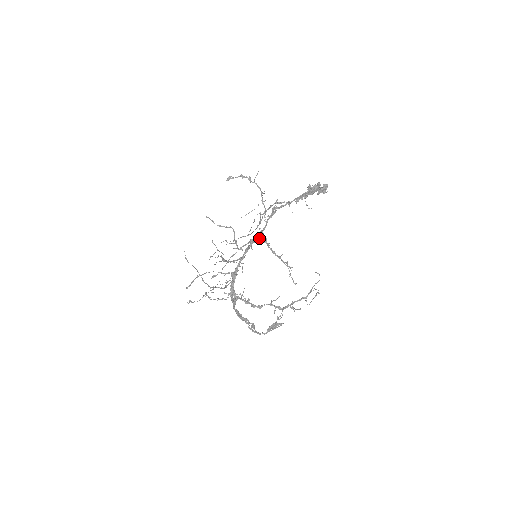
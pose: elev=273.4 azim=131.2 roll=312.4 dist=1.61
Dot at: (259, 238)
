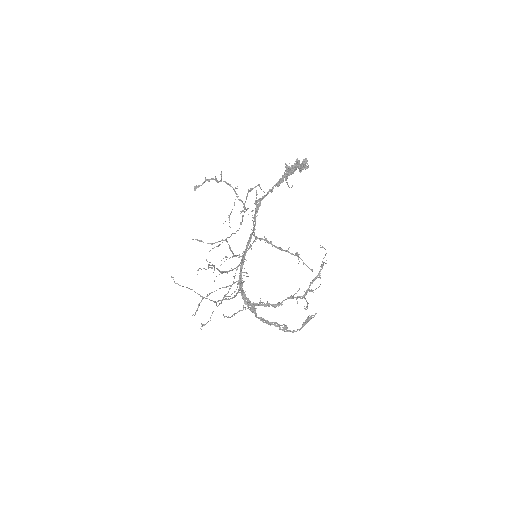
Dot at: occluded
